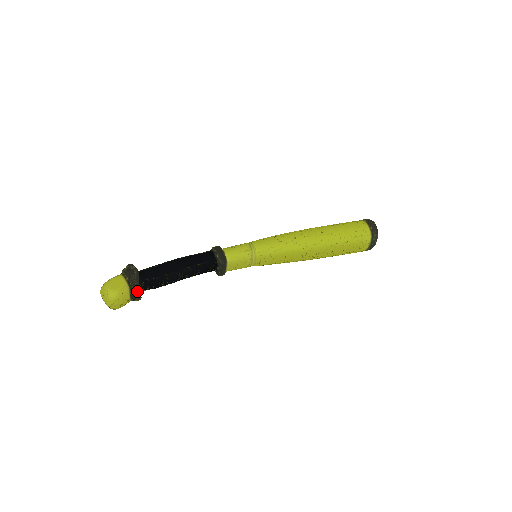
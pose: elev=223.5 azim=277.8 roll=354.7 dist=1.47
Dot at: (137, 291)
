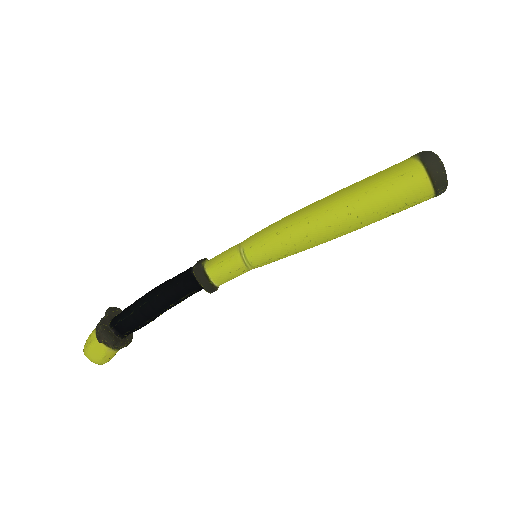
Dot at: (123, 347)
